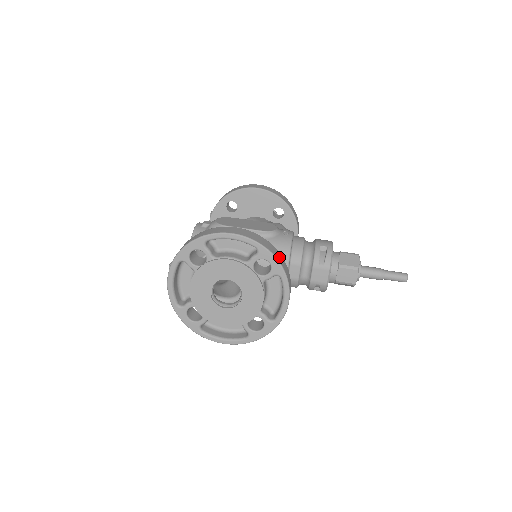
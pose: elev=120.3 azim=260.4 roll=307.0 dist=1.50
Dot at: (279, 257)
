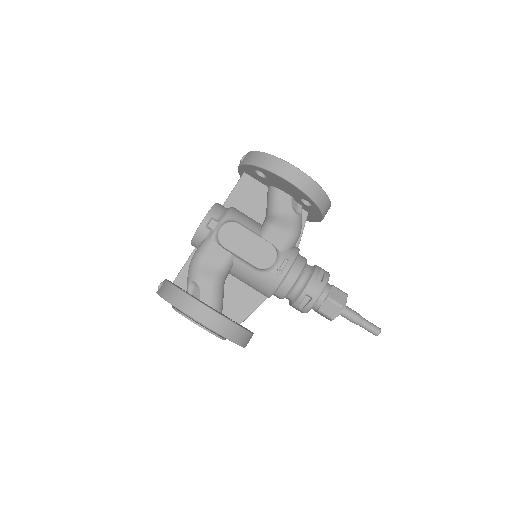
Dot at: (240, 337)
